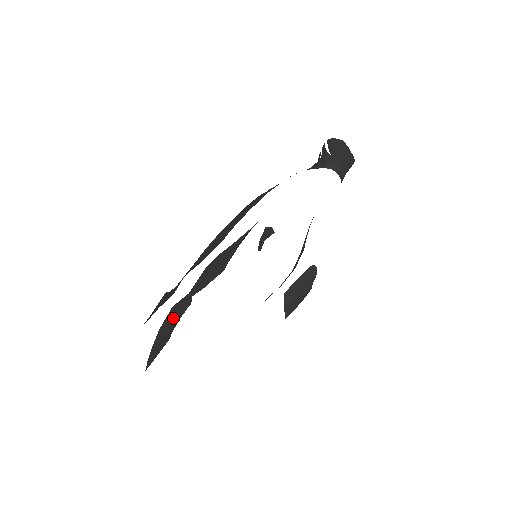
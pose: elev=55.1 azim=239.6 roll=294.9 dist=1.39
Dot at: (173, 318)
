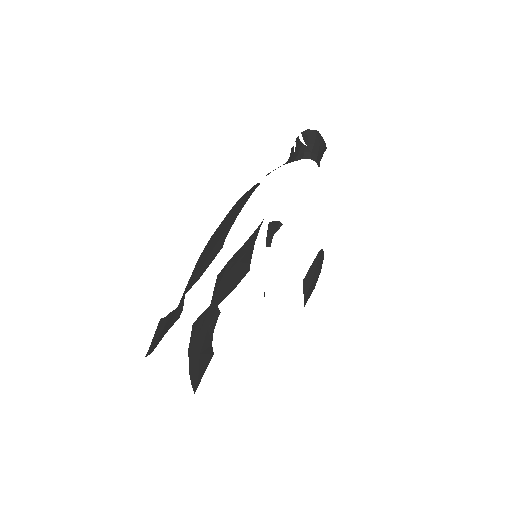
Dot at: (203, 333)
